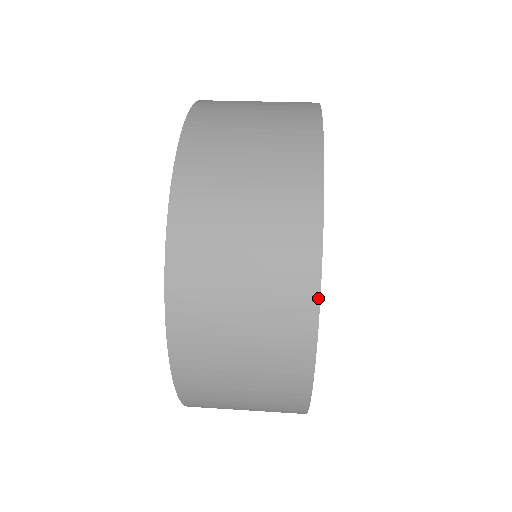
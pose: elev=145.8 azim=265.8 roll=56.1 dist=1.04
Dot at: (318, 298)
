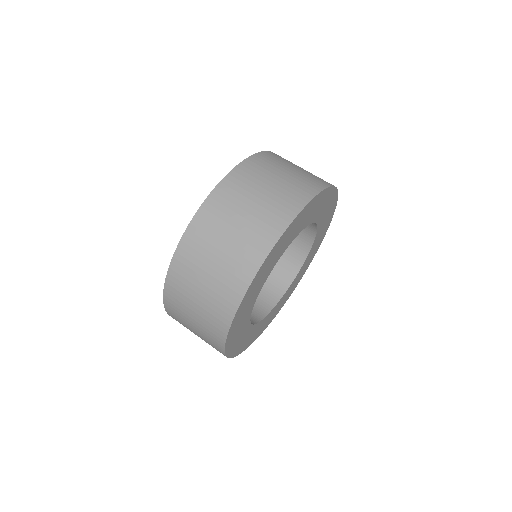
Dot at: (233, 357)
